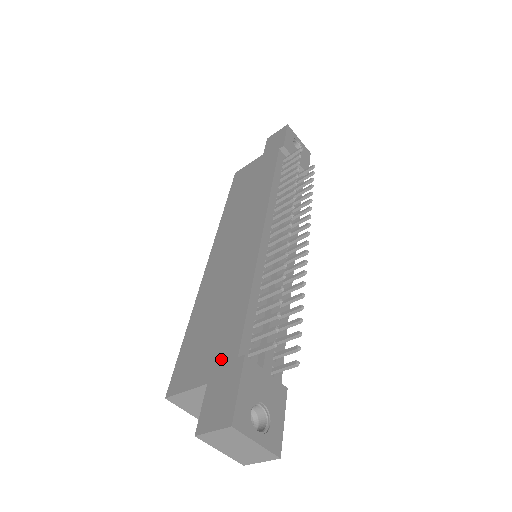
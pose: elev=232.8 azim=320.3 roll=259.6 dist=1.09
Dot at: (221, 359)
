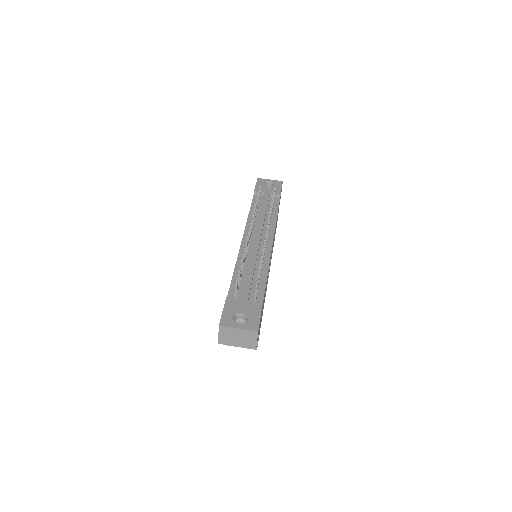
Dot at: occluded
